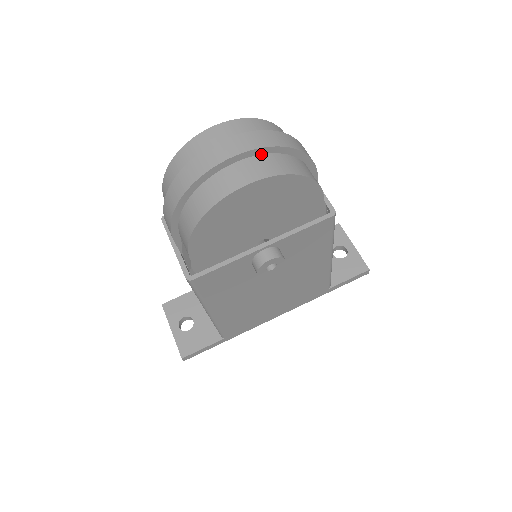
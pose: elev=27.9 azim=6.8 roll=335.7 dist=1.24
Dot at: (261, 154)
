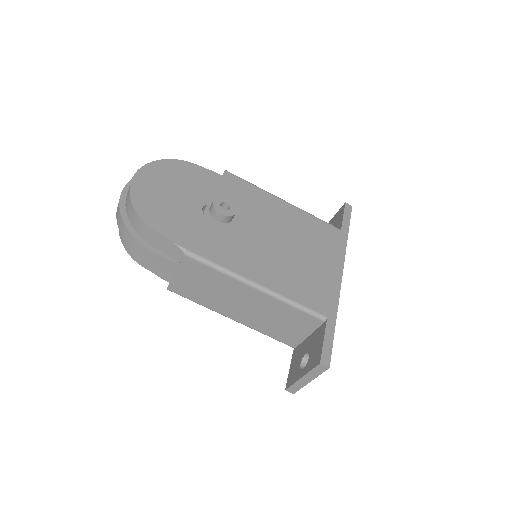
Dot at: occluded
